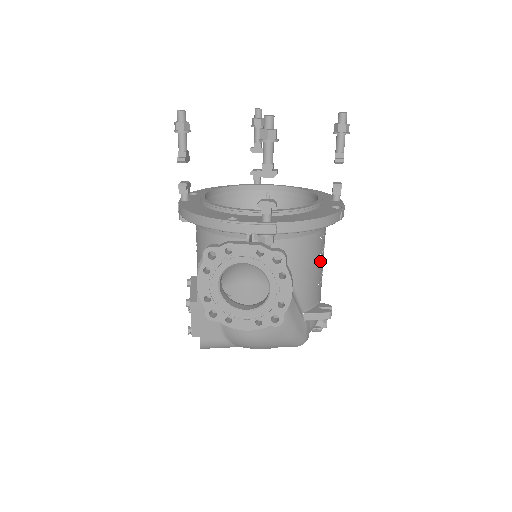
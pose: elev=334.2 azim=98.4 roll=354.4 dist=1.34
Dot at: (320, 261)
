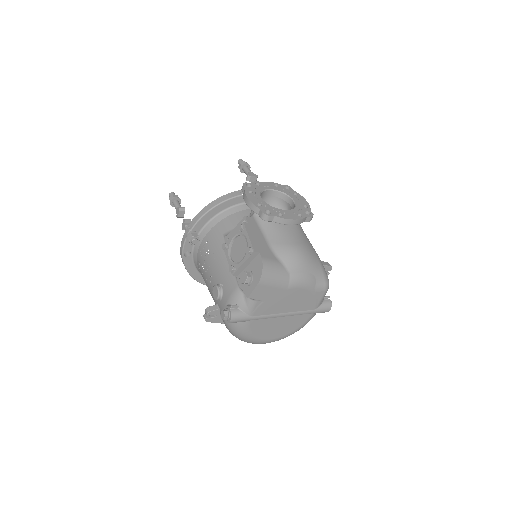
Dot at: occluded
